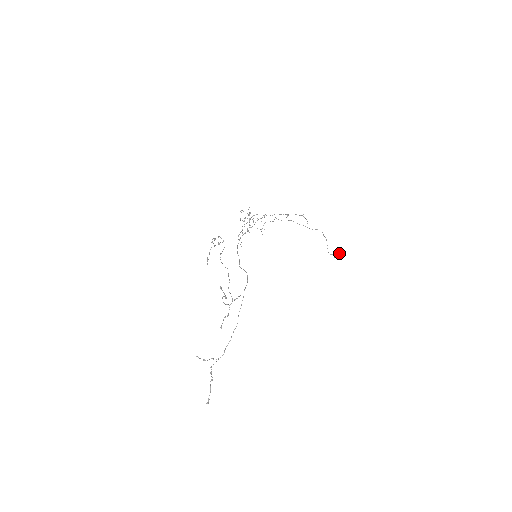
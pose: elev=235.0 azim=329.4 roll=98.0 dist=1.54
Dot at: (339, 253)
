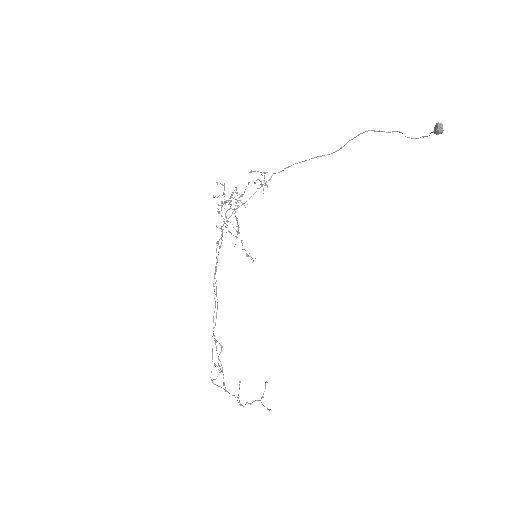
Dot at: (438, 125)
